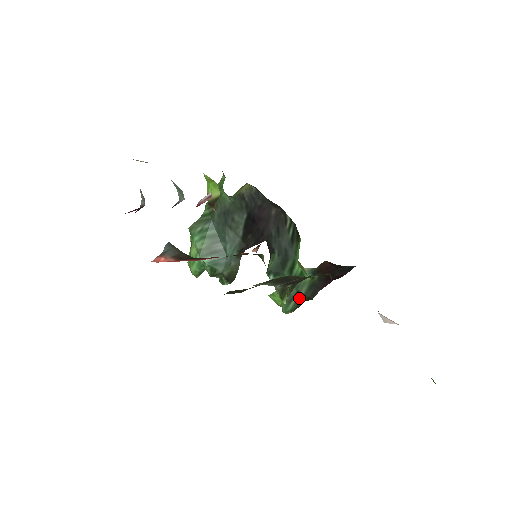
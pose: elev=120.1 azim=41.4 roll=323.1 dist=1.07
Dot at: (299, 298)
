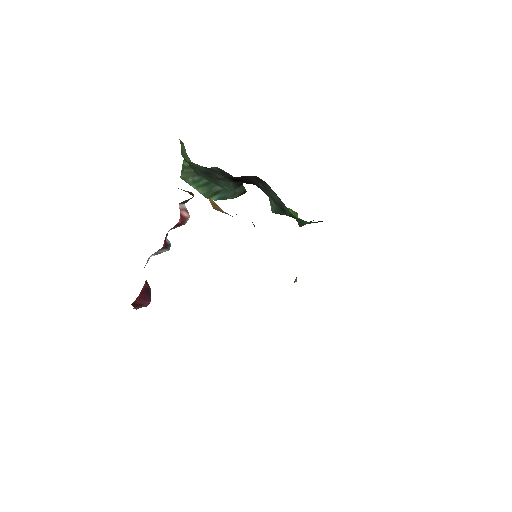
Dot at: (310, 221)
